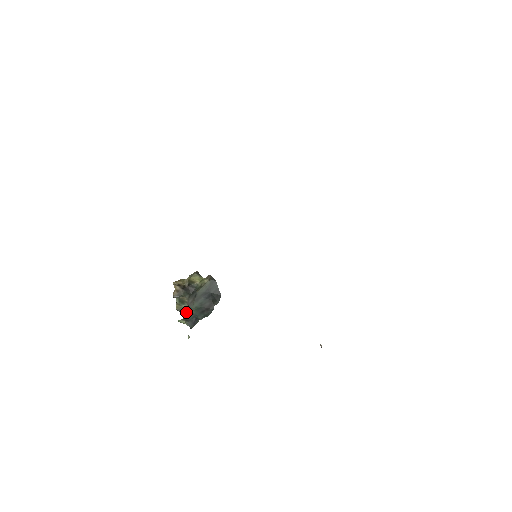
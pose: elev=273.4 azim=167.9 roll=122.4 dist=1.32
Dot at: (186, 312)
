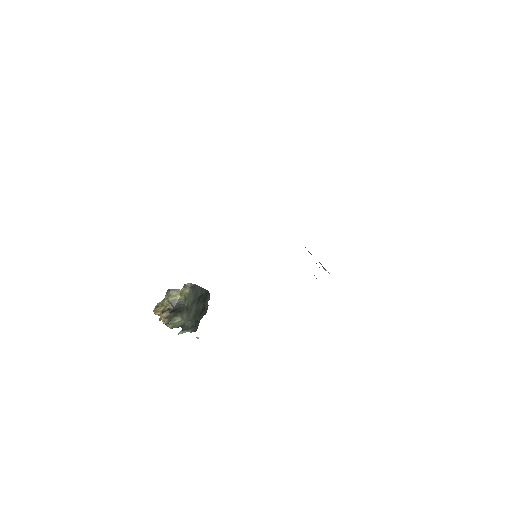
Dot at: (182, 324)
